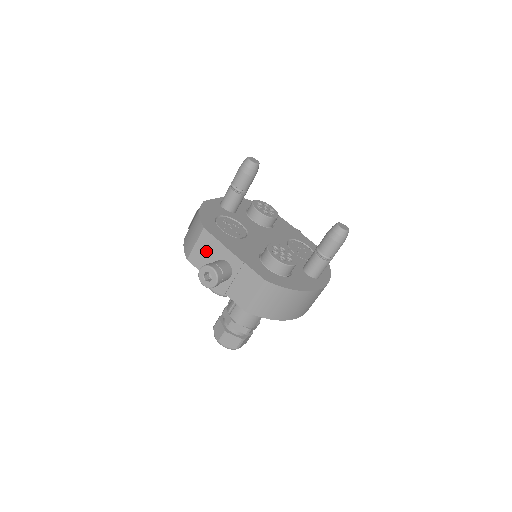
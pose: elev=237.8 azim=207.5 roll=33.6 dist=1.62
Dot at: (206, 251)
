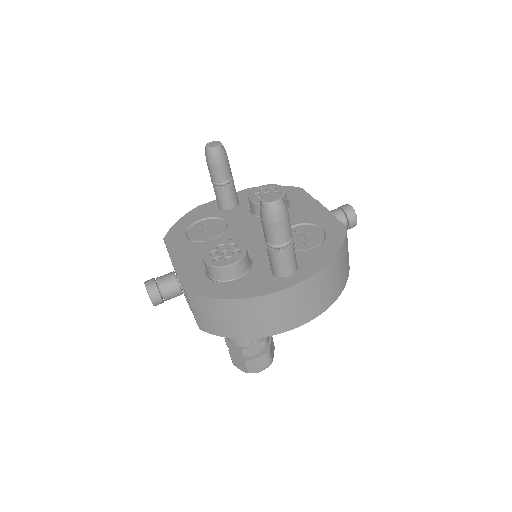
Dot at: occluded
